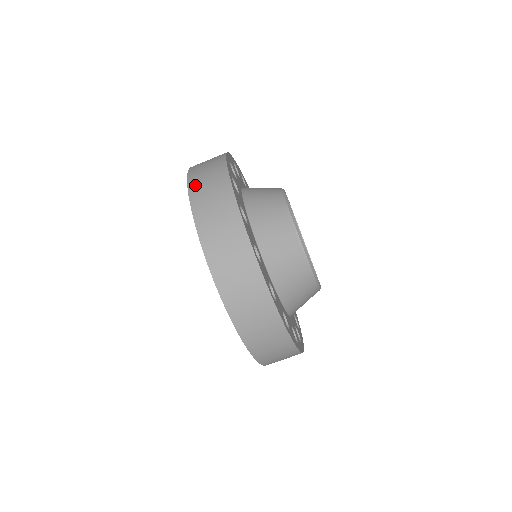
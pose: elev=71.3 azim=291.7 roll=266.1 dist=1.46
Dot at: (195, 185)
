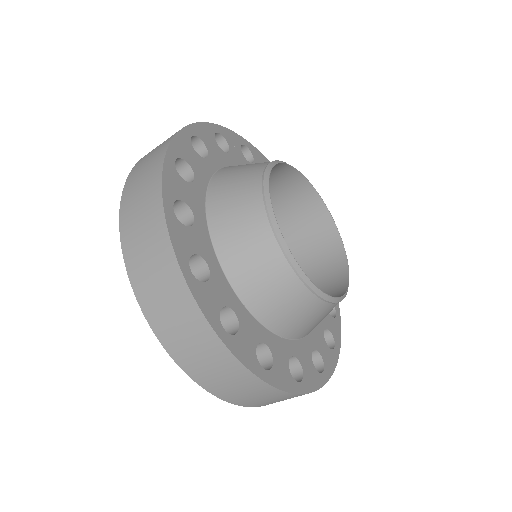
Dot at: (145, 296)
